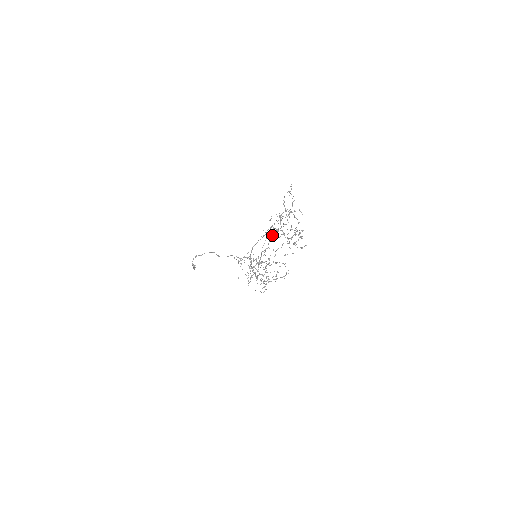
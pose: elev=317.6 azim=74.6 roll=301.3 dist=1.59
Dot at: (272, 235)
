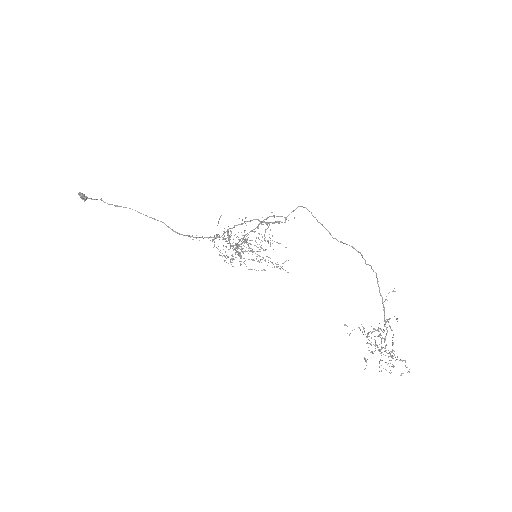
Dot at: occluded
